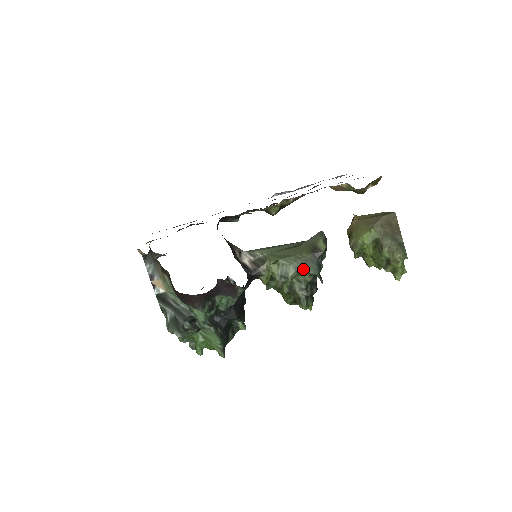
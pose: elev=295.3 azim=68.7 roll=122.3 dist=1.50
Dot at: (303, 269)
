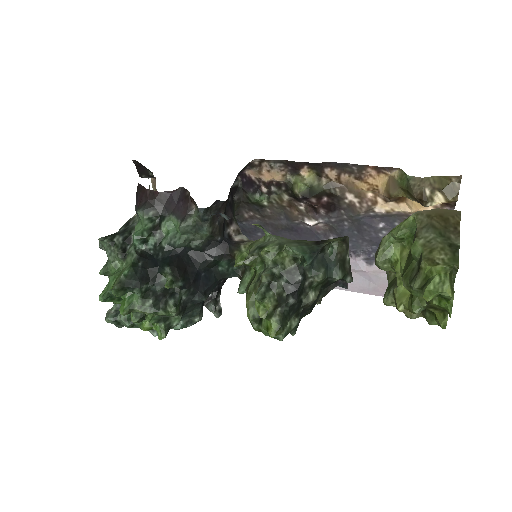
Dot at: (288, 245)
